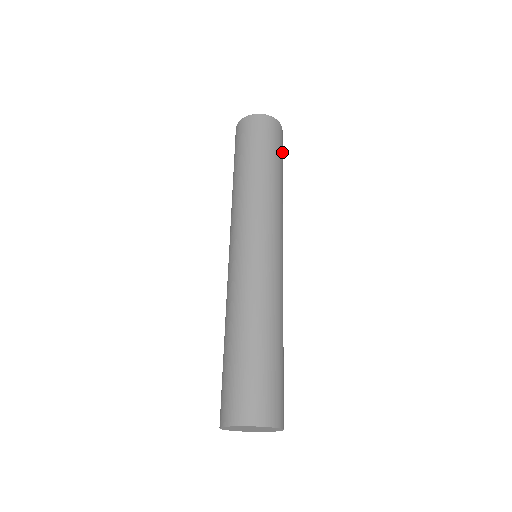
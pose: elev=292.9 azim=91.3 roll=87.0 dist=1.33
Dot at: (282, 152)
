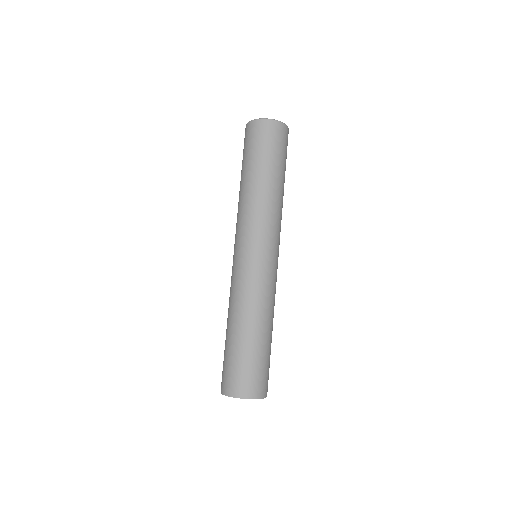
Dot at: (286, 154)
